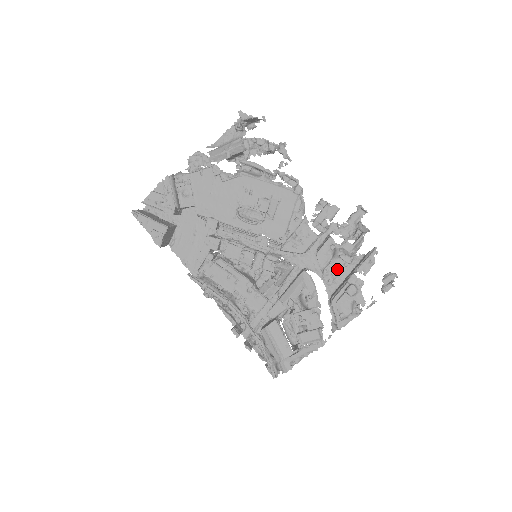
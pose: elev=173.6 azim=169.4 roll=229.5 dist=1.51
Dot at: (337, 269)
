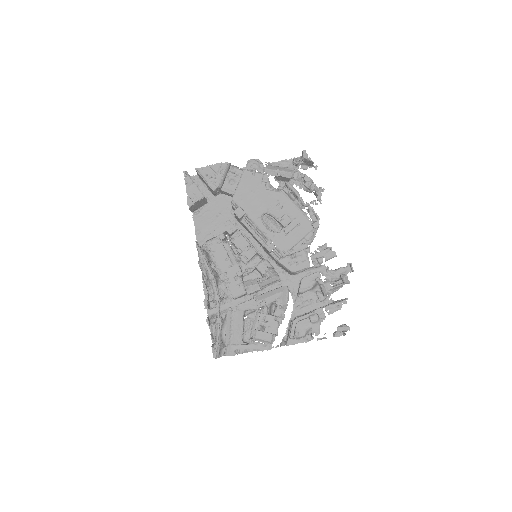
Dot at: (309, 301)
